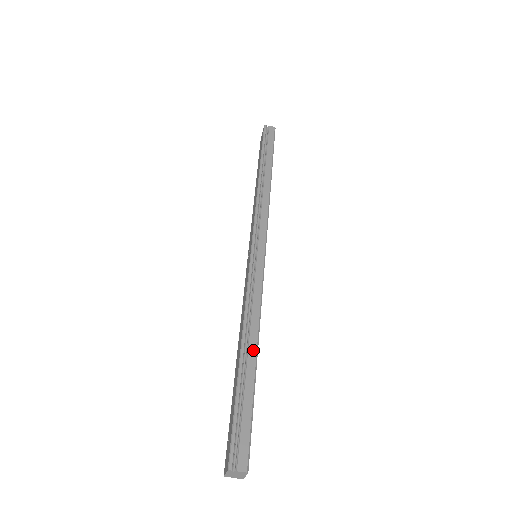
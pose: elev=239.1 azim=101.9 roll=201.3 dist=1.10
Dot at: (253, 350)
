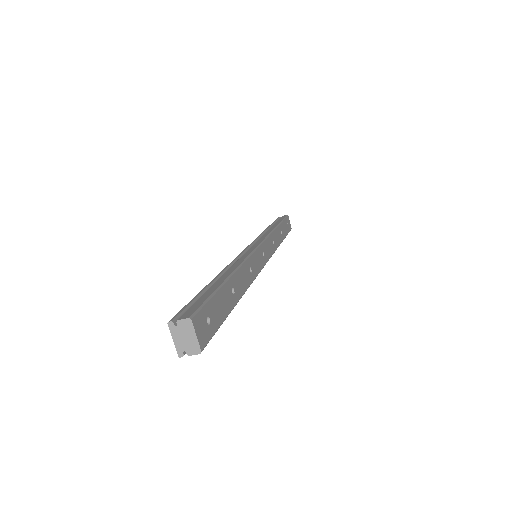
Dot at: (228, 274)
